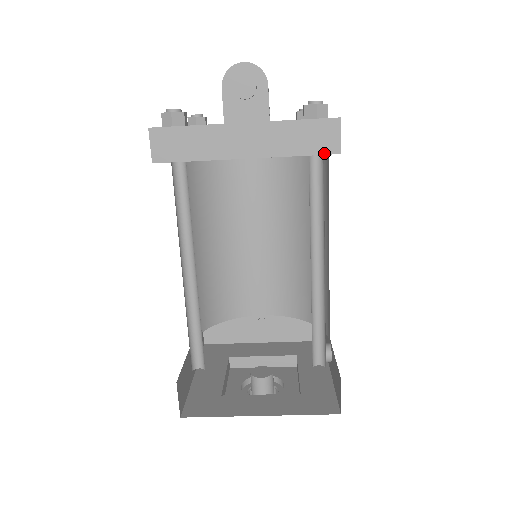
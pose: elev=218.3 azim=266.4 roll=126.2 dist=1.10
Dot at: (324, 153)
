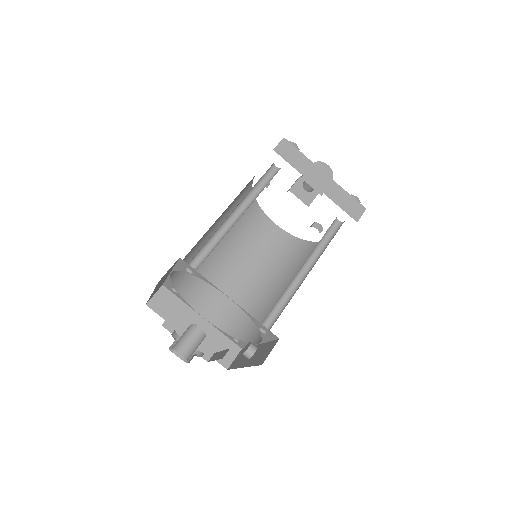
Dot at: (350, 216)
